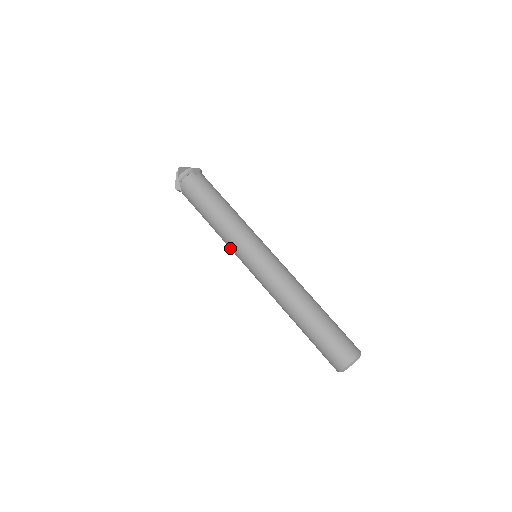
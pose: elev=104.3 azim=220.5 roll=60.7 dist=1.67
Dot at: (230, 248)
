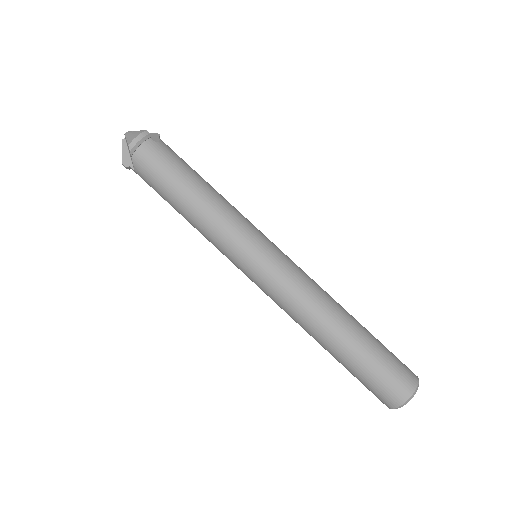
Dot at: (217, 247)
